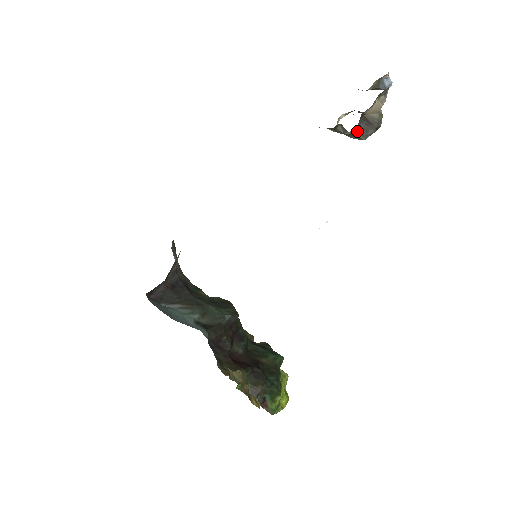
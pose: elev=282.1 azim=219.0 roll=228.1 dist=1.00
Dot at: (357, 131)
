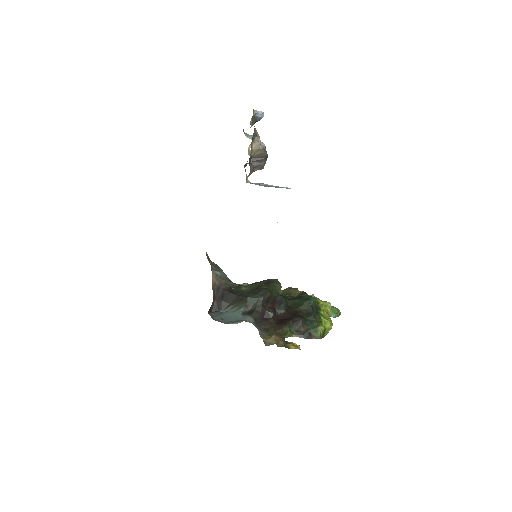
Dot at: (254, 169)
